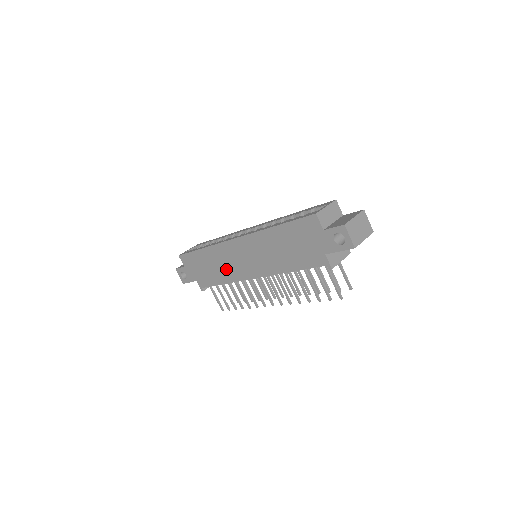
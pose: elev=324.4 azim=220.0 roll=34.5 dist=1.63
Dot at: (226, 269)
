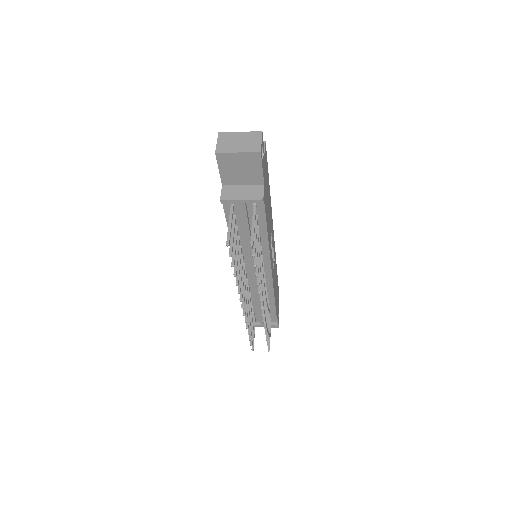
Dot at: occluded
